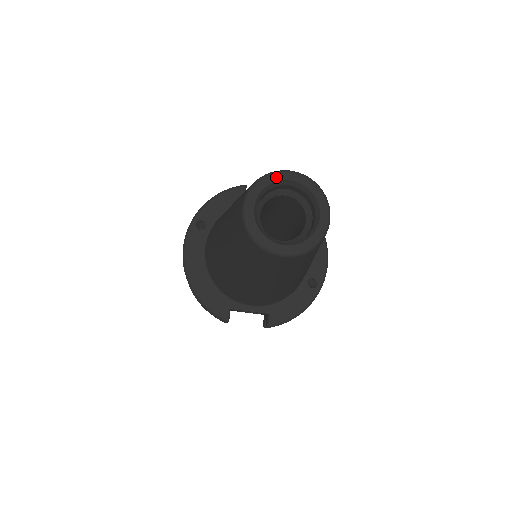
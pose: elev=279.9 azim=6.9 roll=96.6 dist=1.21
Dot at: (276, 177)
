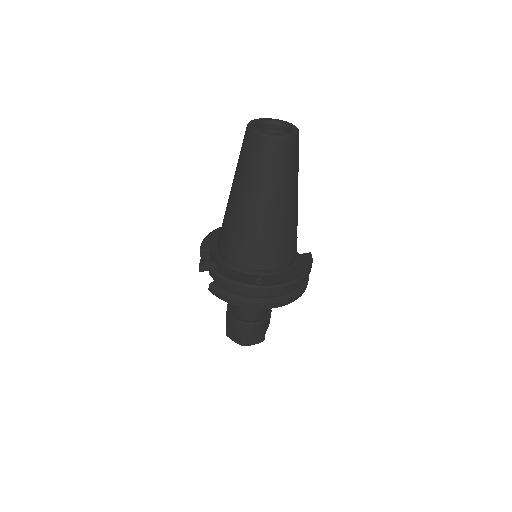
Dot at: (288, 123)
